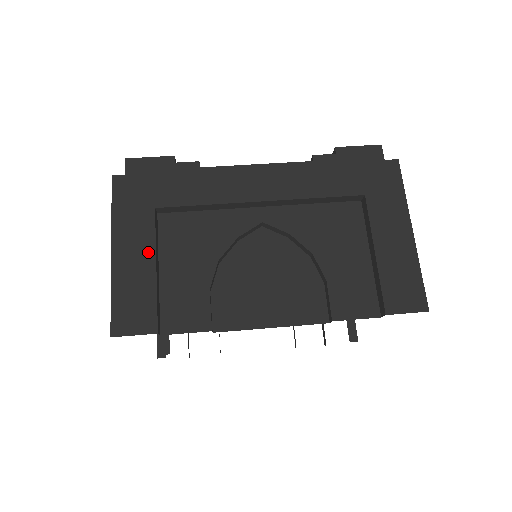
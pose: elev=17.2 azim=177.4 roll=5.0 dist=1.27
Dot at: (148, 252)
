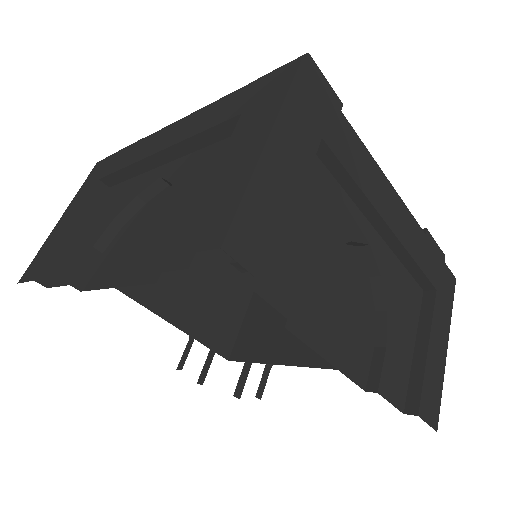
Dot at: (74, 215)
